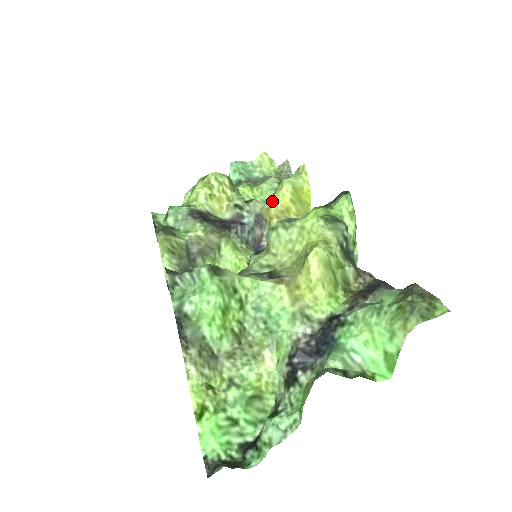
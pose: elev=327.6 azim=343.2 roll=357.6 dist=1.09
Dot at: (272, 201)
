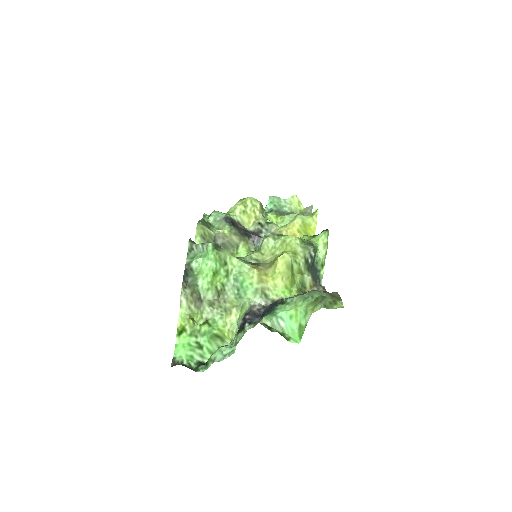
Dot at: (285, 227)
